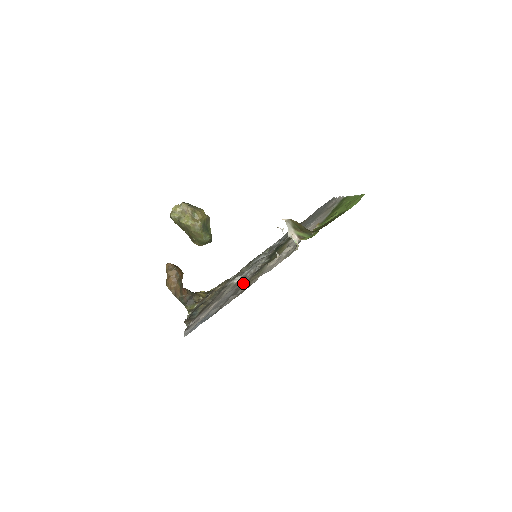
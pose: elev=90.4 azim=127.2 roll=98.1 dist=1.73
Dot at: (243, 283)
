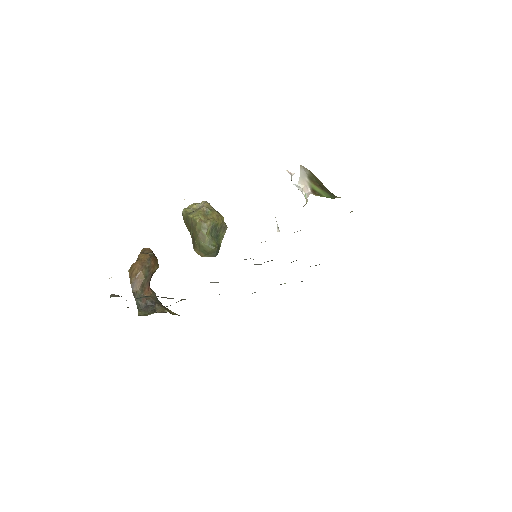
Dot at: occluded
